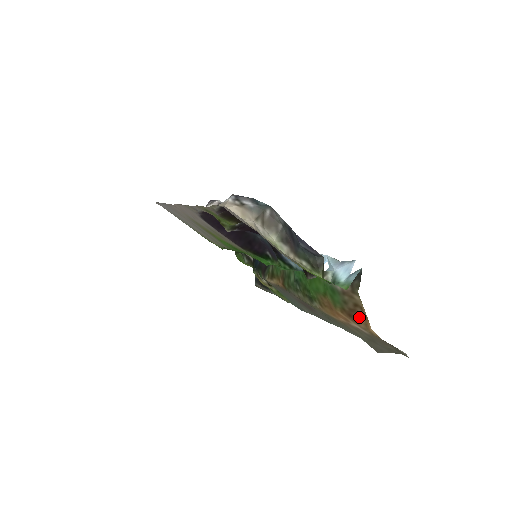
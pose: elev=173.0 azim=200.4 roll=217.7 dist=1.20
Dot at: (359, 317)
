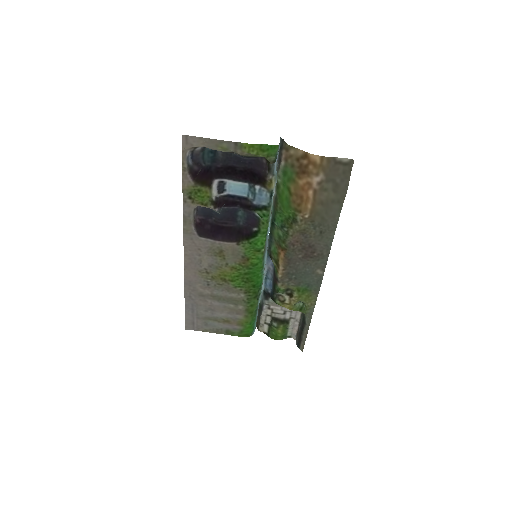
Dot at: (307, 167)
